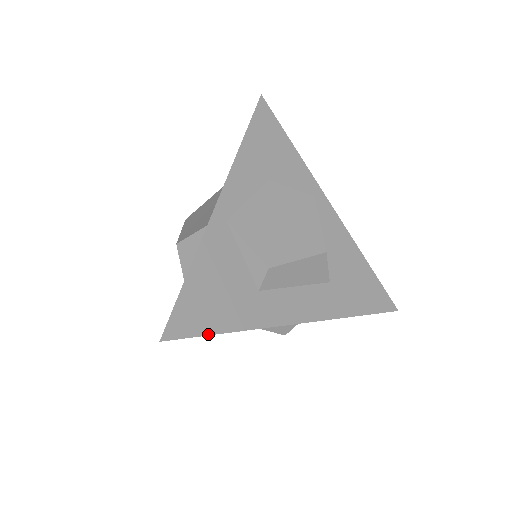
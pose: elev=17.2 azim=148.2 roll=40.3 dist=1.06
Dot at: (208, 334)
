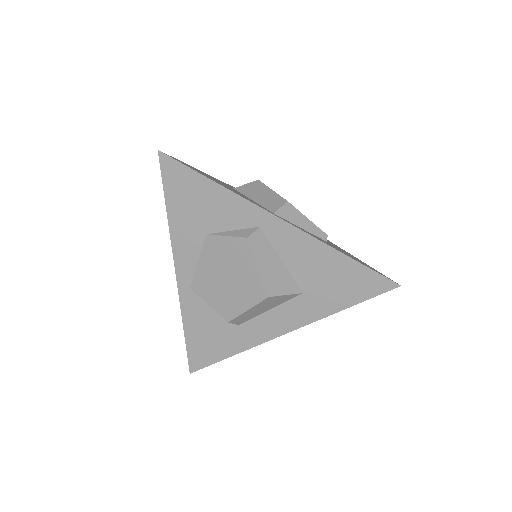
Dot at: (216, 362)
